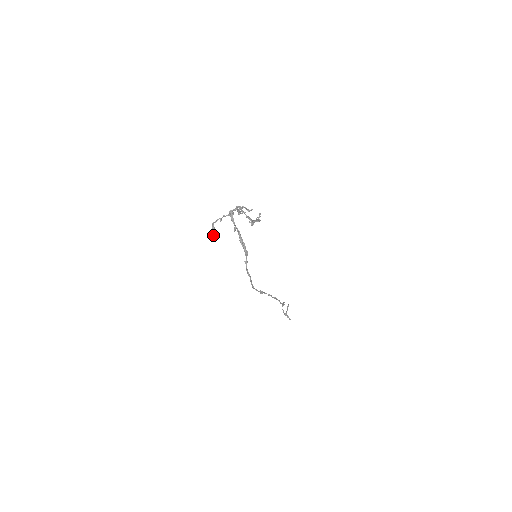
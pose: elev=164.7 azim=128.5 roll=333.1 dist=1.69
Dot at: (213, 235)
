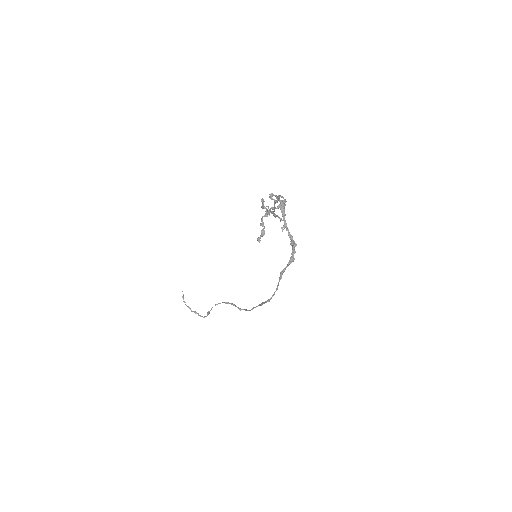
Dot at: occluded
